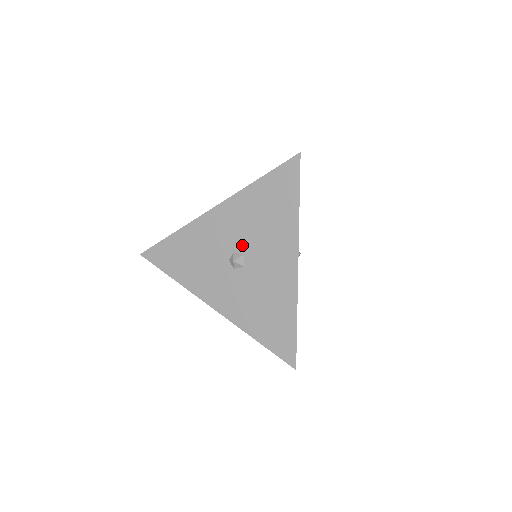
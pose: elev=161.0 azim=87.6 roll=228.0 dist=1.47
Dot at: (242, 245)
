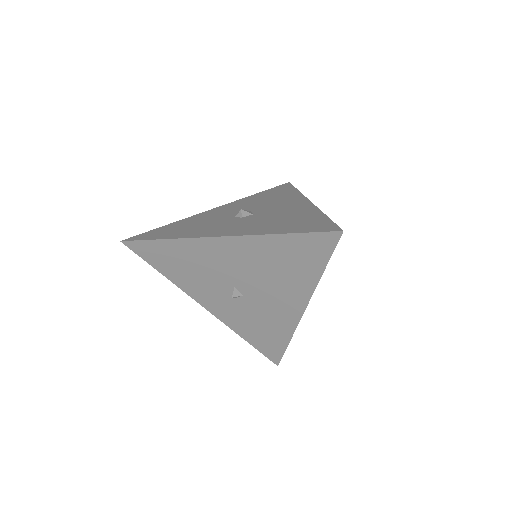
Dot at: (248, 210)
